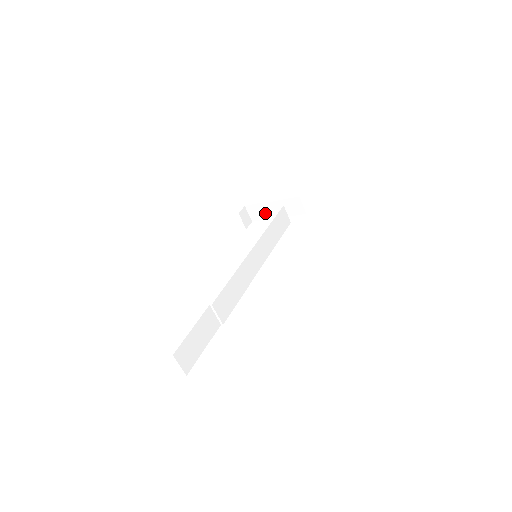
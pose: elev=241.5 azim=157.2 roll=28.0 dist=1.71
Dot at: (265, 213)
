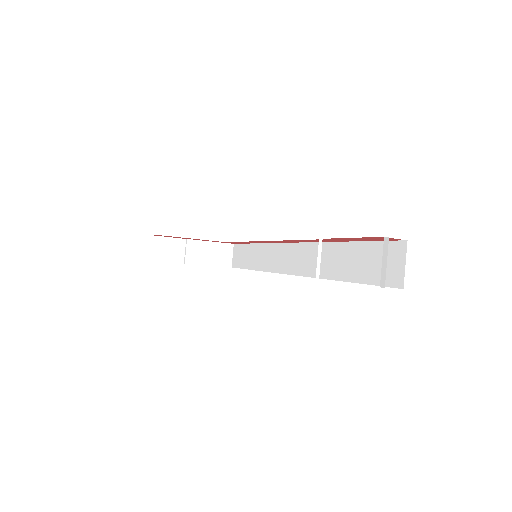
Dot at: (177, 253)
